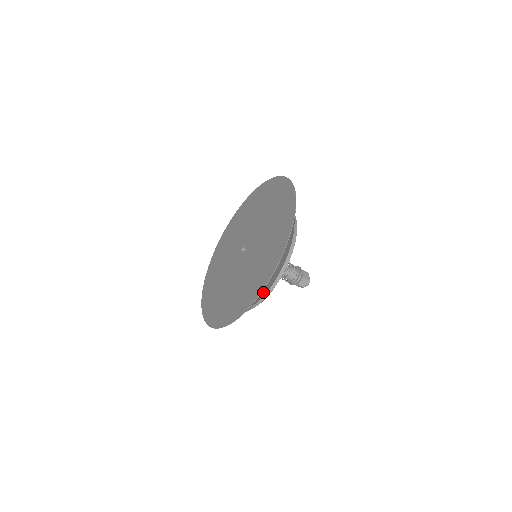
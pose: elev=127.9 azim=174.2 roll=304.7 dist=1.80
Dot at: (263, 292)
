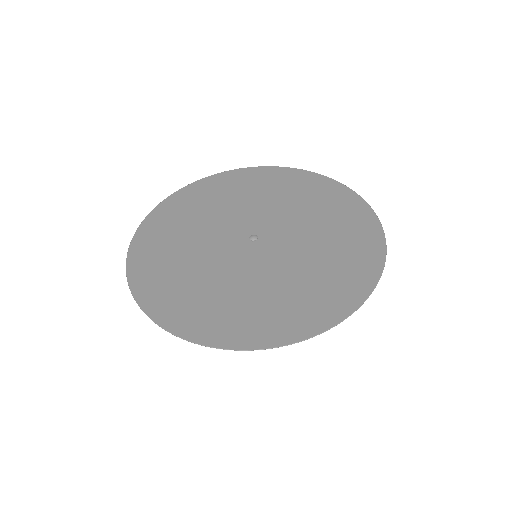
Dot at: occluded
